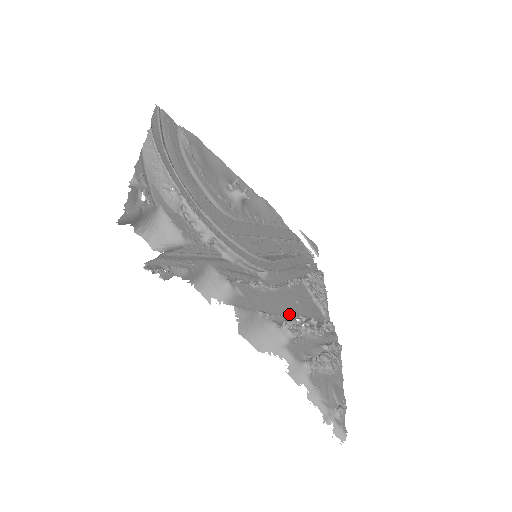
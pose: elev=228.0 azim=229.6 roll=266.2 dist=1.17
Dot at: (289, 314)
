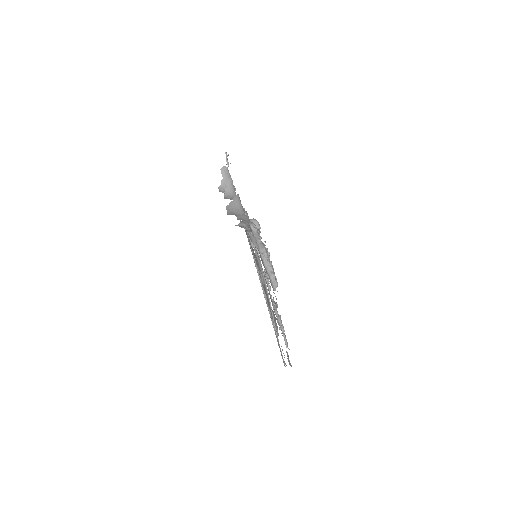
Dot at: occluded
